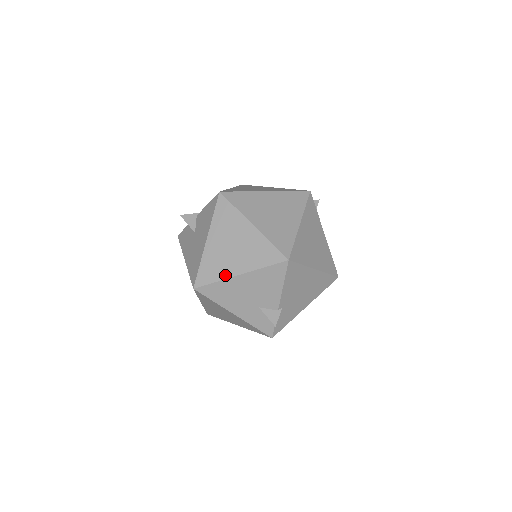
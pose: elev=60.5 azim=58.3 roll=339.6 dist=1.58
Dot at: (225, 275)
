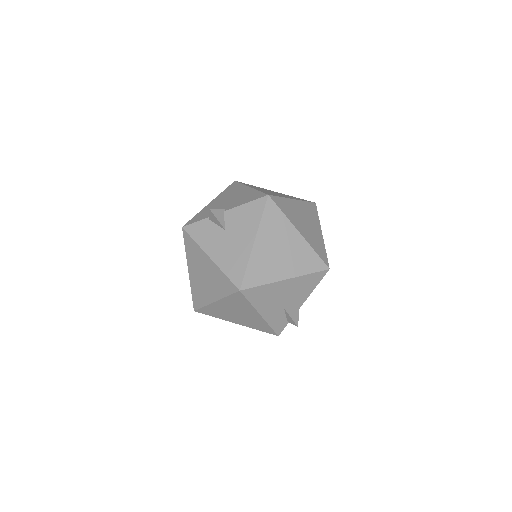
Dot at: (273, 279)
